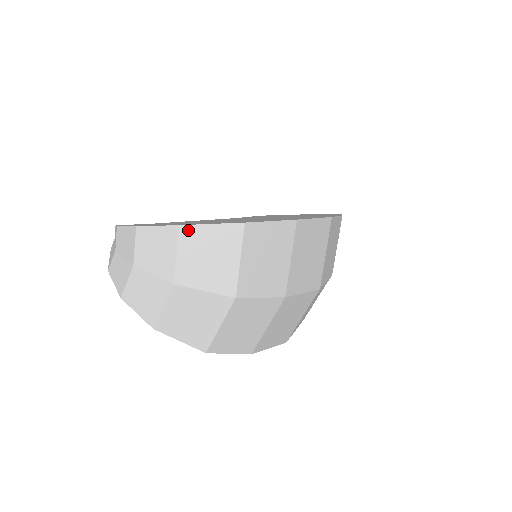
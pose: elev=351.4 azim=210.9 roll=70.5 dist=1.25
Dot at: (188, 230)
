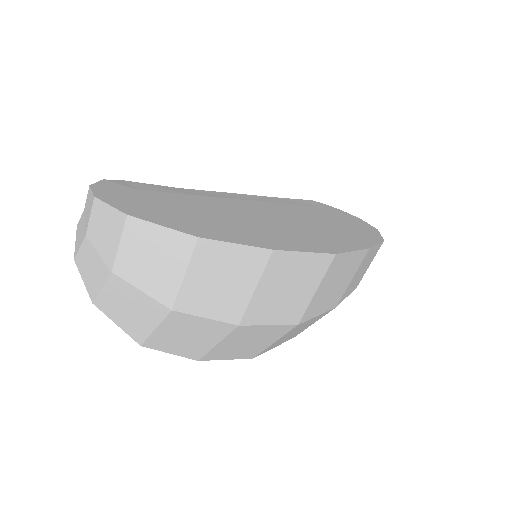
Dot at: (135, 223)
